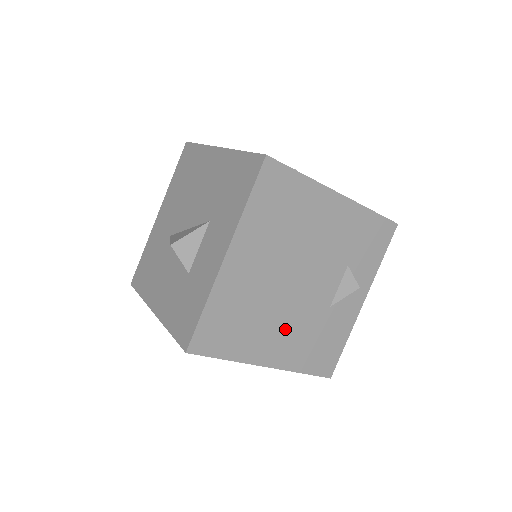
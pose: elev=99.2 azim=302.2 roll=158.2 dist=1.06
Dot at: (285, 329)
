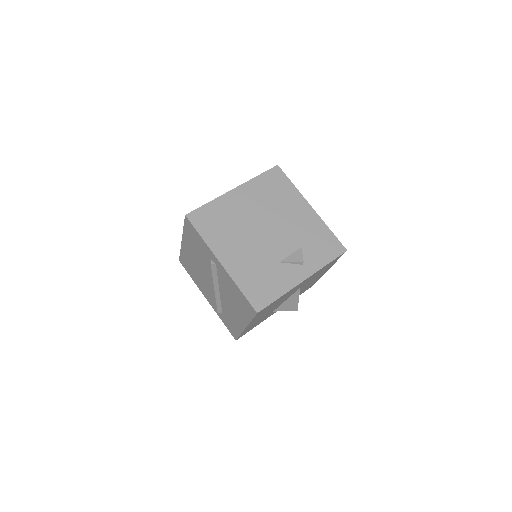
Dot at: (244, 250)
